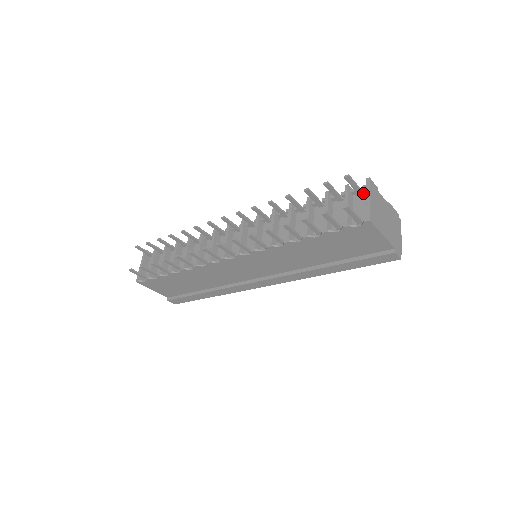
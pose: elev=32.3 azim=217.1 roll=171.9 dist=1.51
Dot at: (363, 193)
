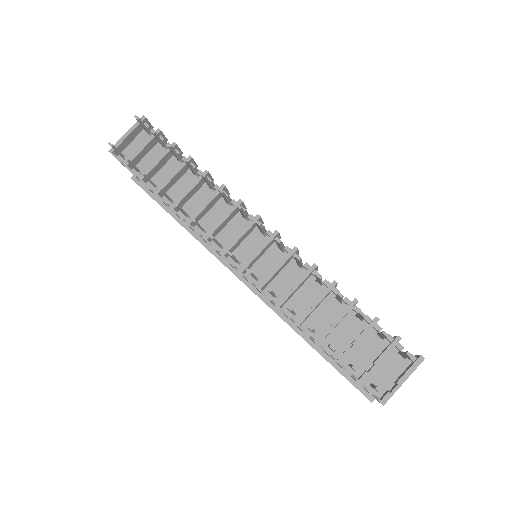
Dot at: (404, 358)
